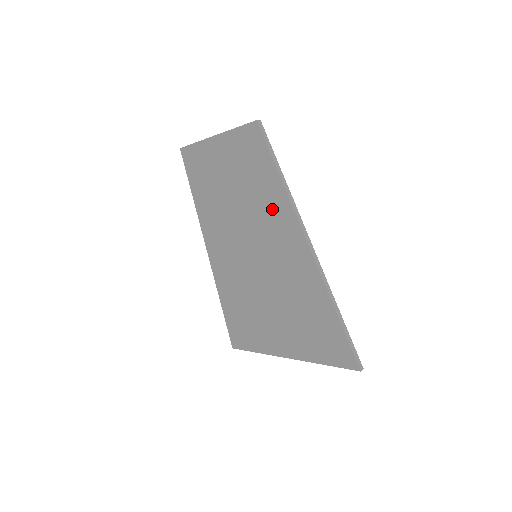
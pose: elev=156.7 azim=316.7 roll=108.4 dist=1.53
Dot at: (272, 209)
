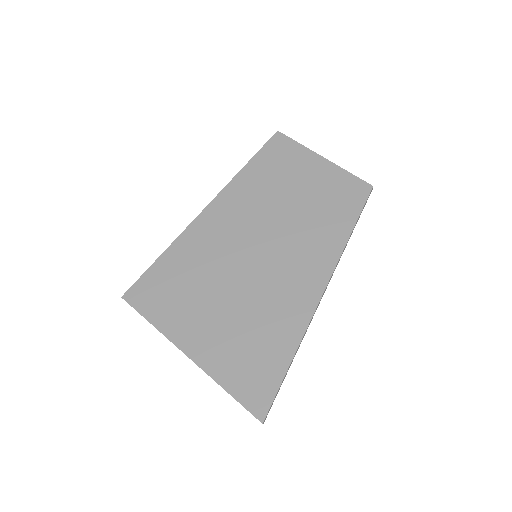
Dot at: (318, 243)
